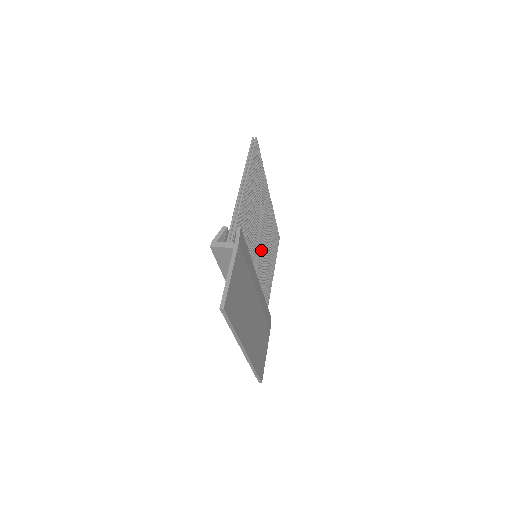
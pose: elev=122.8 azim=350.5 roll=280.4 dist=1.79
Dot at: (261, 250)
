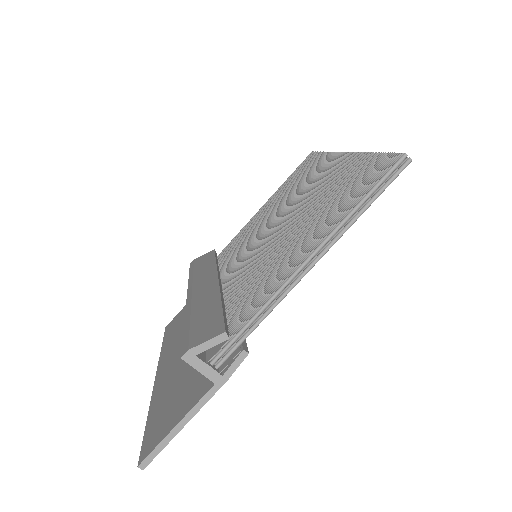
Dot at: occluded
